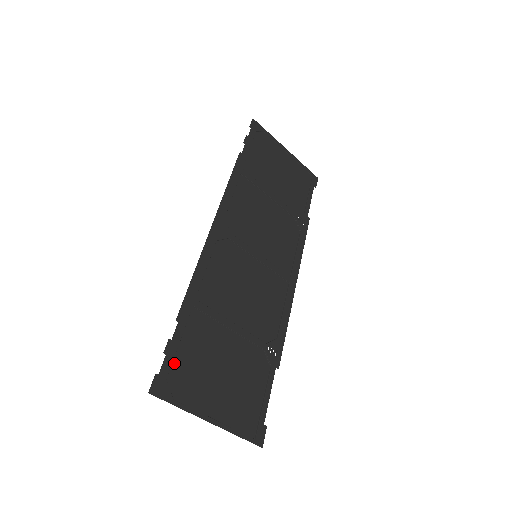
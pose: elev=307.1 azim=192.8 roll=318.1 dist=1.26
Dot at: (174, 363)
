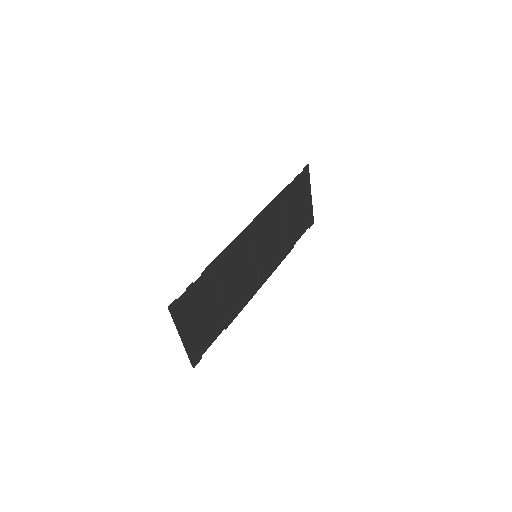
Dot at: (187, 297)
